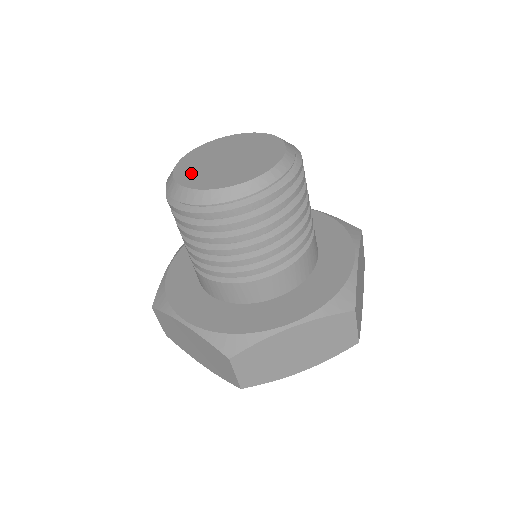
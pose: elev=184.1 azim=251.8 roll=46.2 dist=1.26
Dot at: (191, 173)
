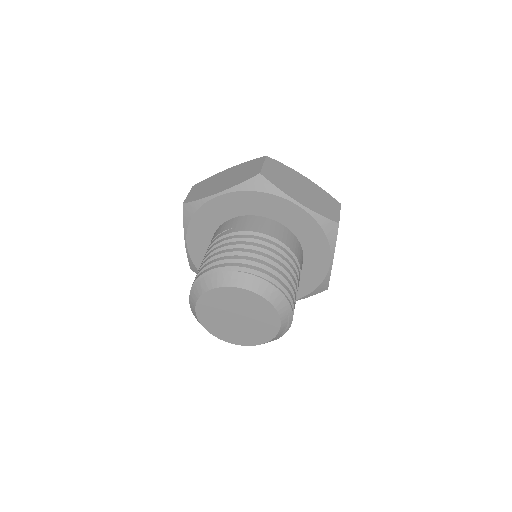
Dot at: (215, 326)
